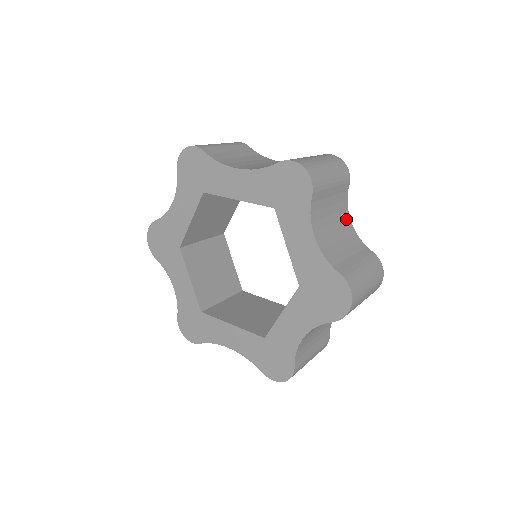
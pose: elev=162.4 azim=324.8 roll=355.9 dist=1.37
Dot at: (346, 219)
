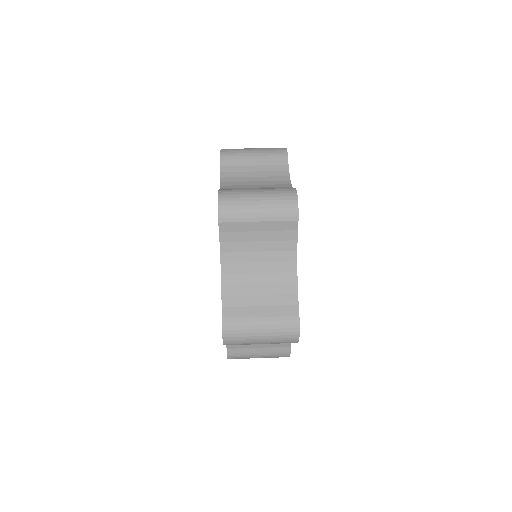
Dot at: occluded
